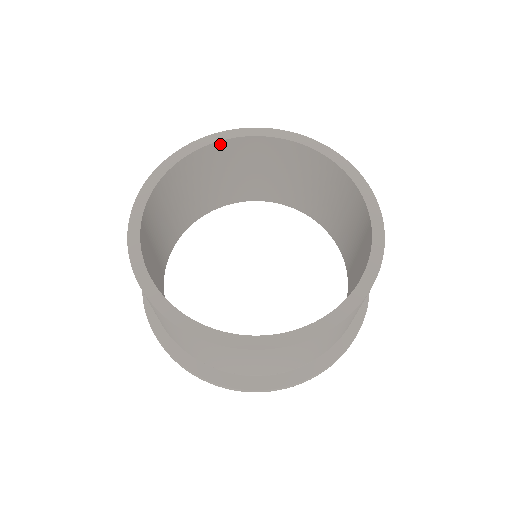
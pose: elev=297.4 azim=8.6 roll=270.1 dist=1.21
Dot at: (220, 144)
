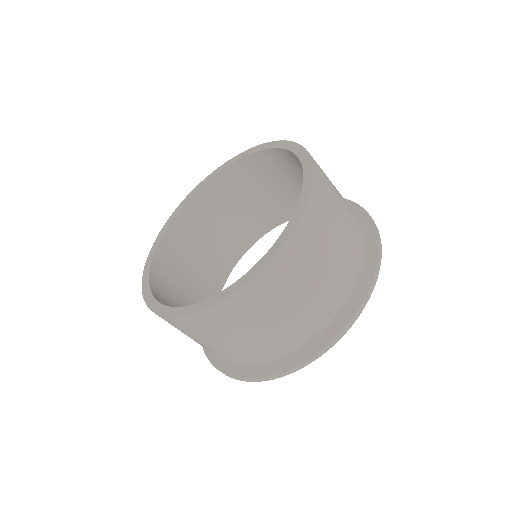
Dot at: (241, 162)
